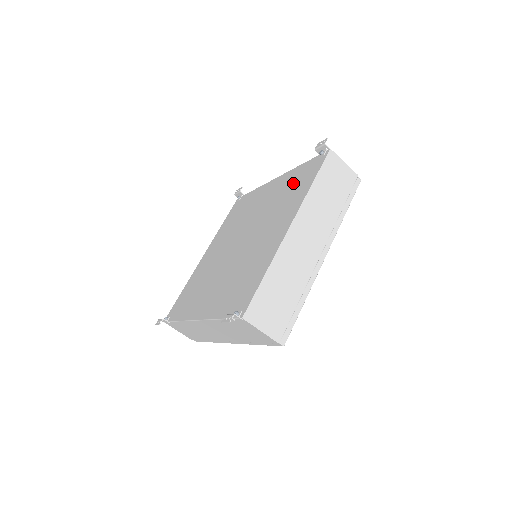
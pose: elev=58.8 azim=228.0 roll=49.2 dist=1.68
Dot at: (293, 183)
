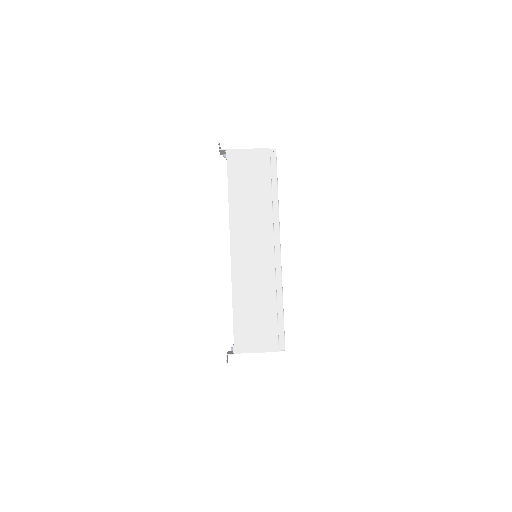
Dot at: occluded
